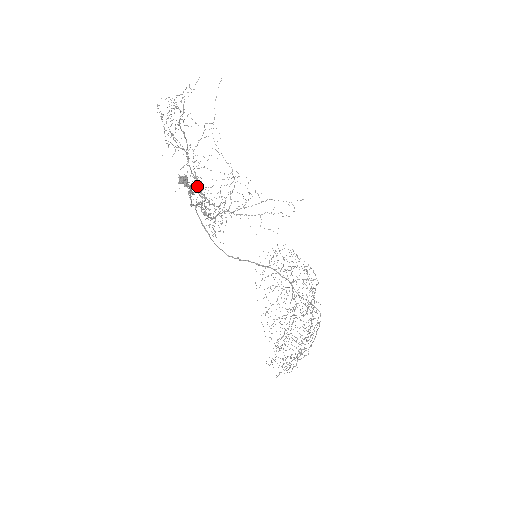
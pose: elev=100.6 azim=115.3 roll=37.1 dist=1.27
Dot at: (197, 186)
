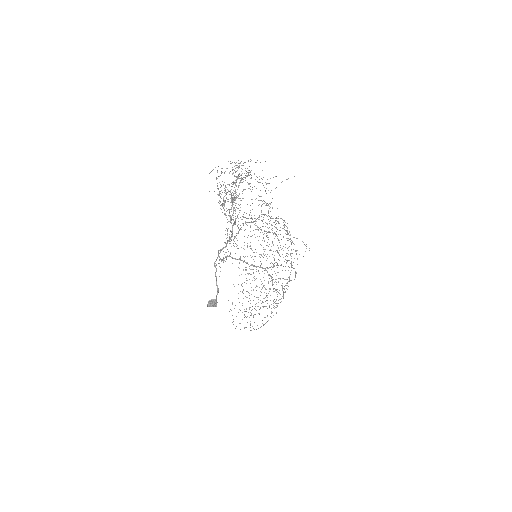
Dot at: occluded
